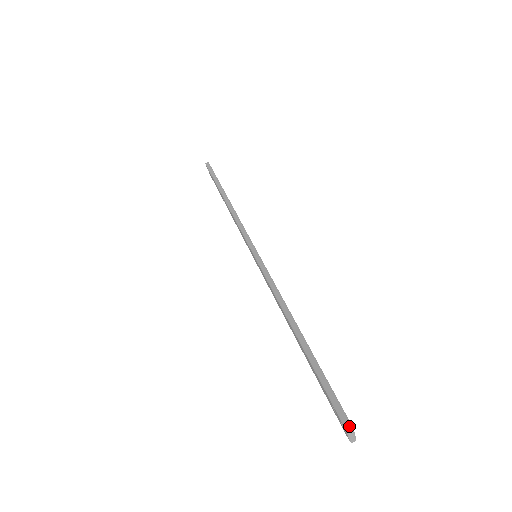
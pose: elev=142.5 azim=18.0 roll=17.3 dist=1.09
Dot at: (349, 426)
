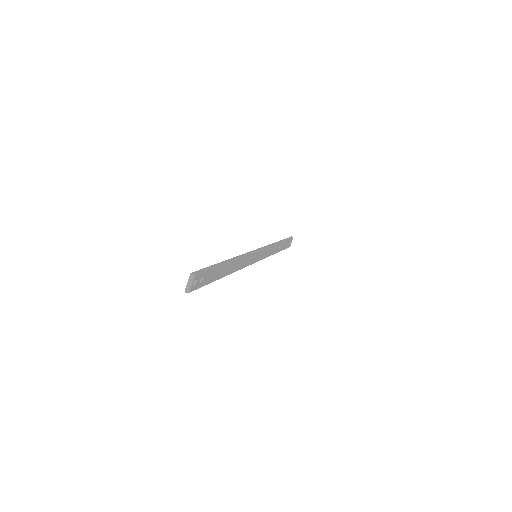
Dot at: (194, 273)
